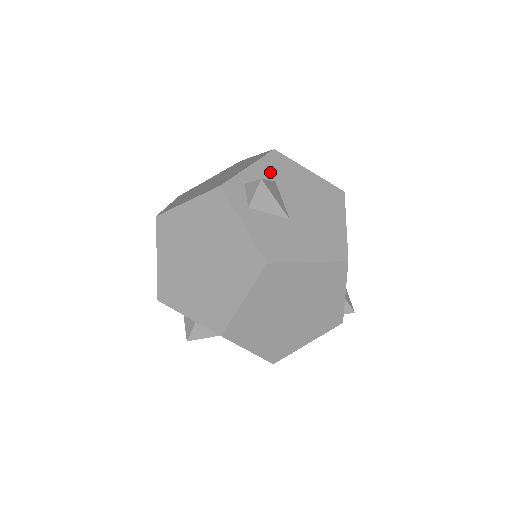
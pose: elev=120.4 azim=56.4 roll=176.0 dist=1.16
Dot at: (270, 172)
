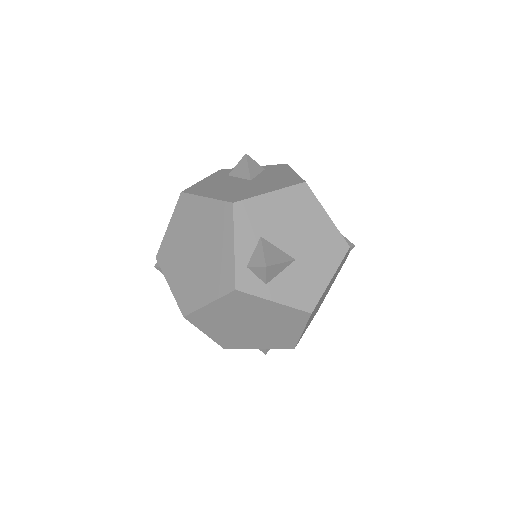
Dot at: (250, 232)
